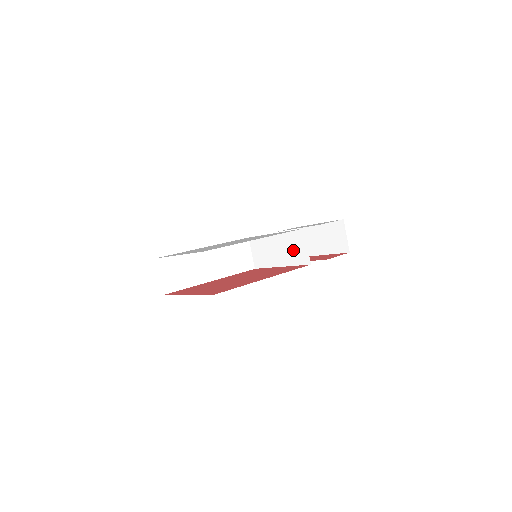
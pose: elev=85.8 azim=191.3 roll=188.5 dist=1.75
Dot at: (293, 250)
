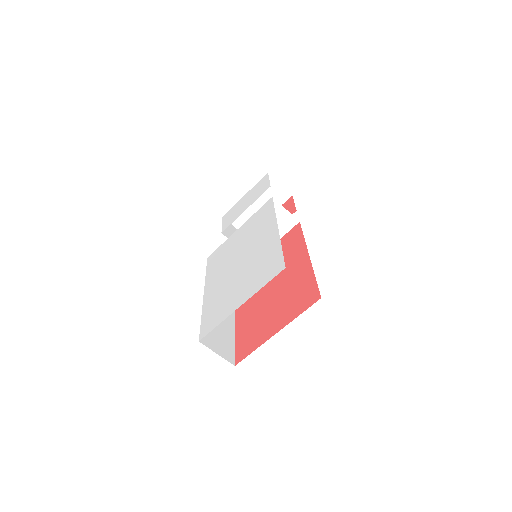
Dot at: occluded
